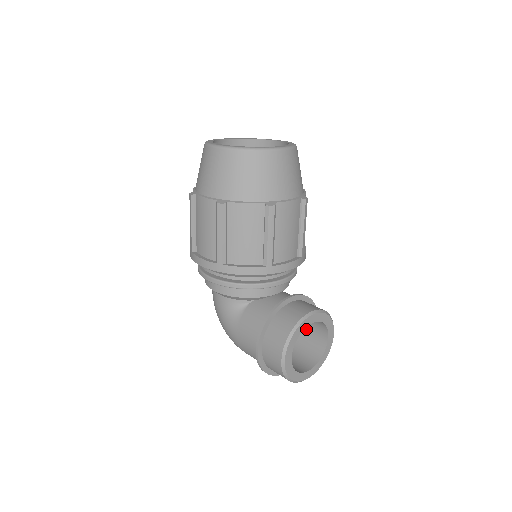
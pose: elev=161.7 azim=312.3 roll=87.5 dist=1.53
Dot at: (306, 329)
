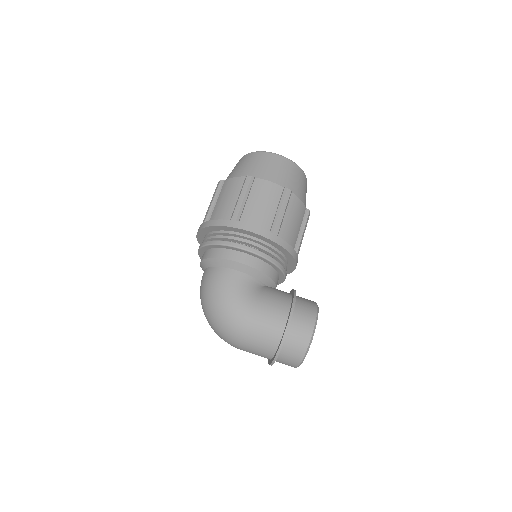
Dot at: occluded
